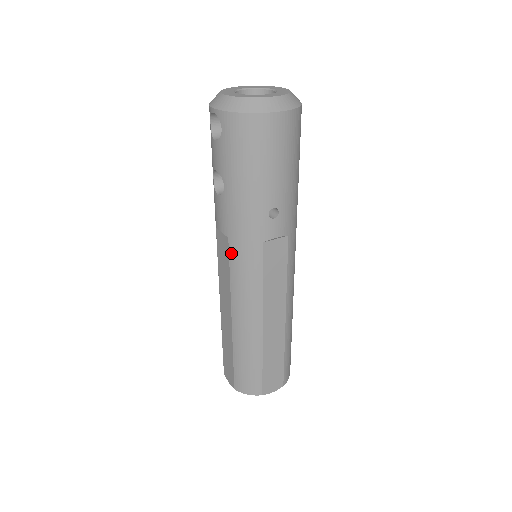
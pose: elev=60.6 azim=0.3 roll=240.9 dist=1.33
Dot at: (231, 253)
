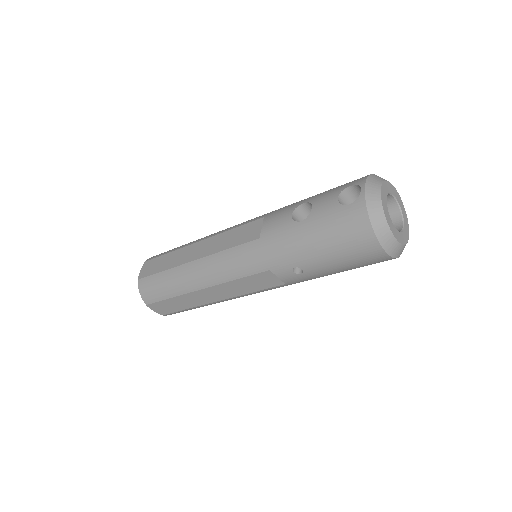
Dot at: (248, 245)
